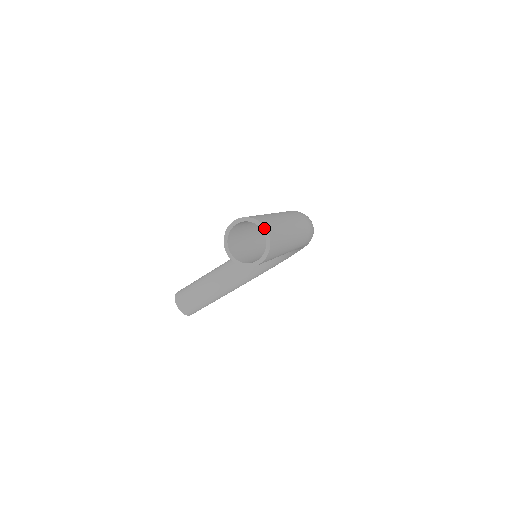
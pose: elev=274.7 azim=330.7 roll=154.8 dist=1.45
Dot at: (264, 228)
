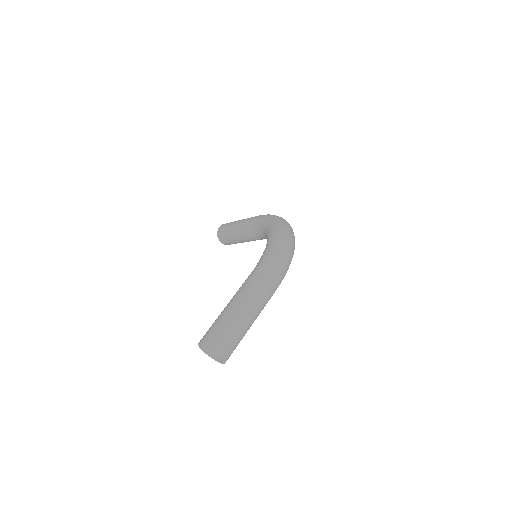
Dot at: (218, 355)
